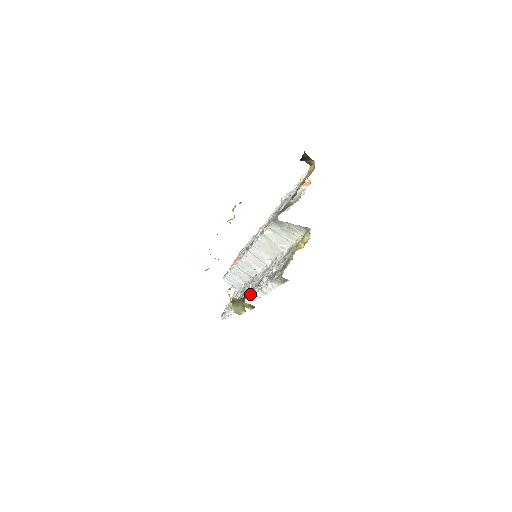
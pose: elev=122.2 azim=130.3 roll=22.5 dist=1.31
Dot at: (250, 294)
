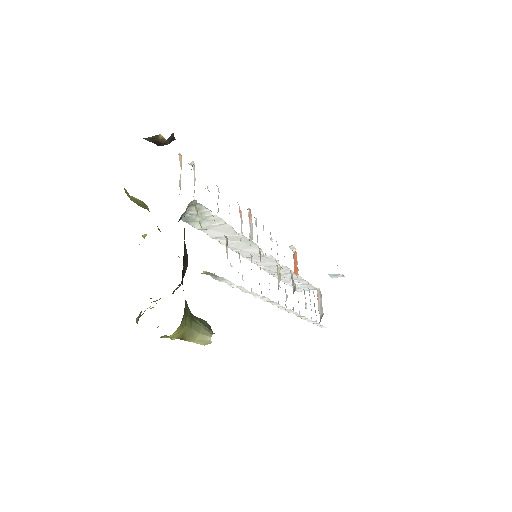
Dot at: occluded
